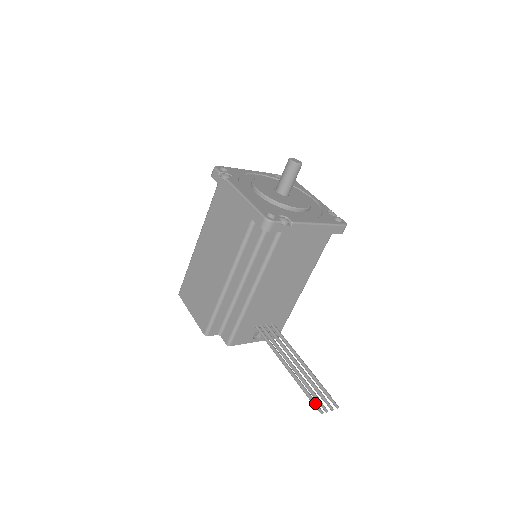
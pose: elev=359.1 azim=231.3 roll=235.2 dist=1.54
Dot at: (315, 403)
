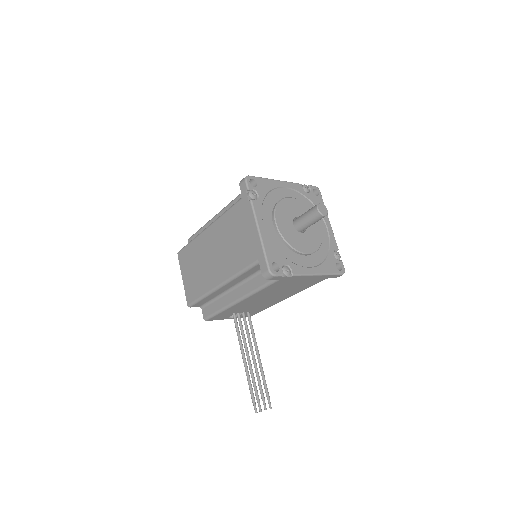
Dot at: (254, 403)
